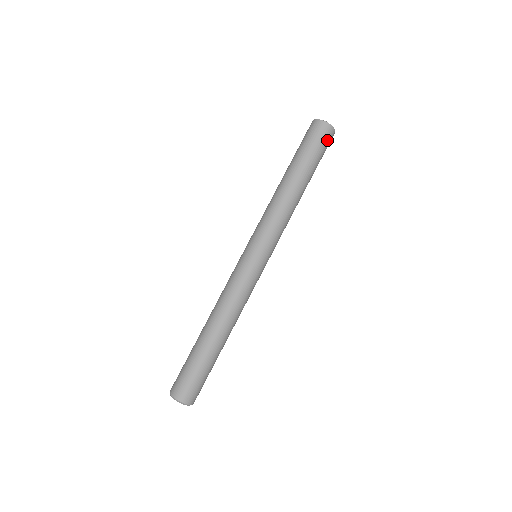
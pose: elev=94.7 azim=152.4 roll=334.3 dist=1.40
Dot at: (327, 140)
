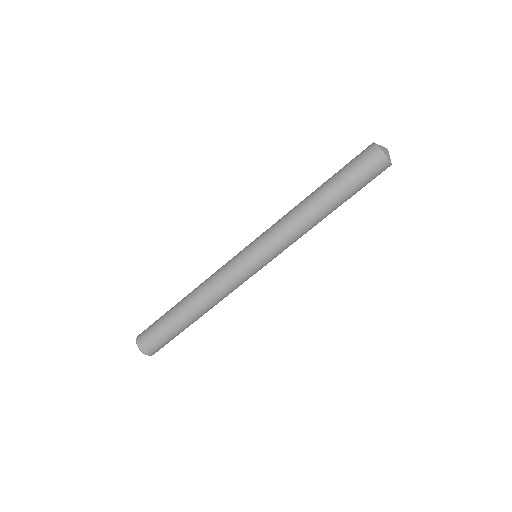
Dot at: (374, 169)
